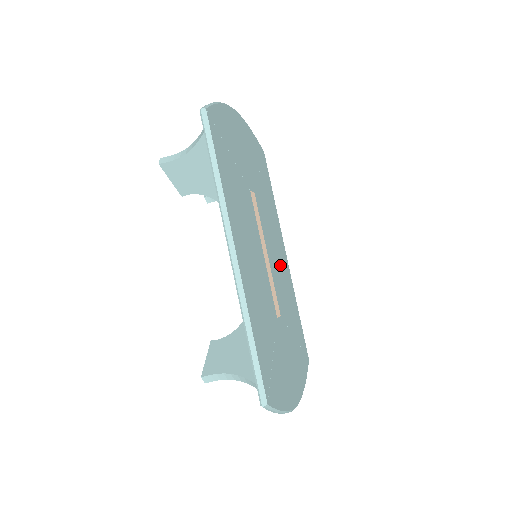
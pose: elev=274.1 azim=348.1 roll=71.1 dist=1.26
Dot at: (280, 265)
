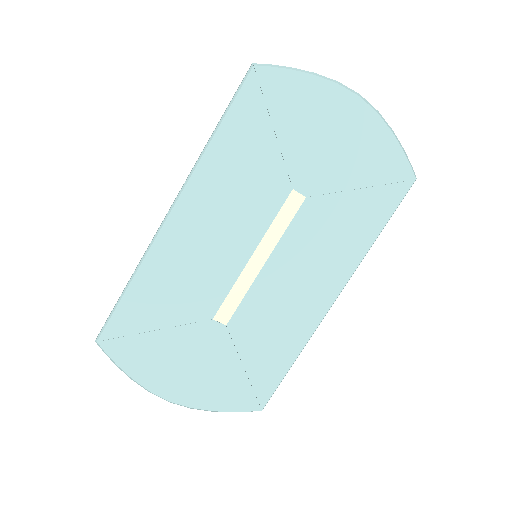
Dot at: (295, 295)
